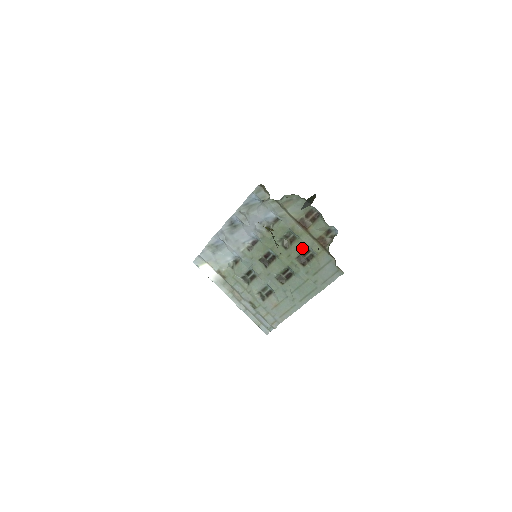
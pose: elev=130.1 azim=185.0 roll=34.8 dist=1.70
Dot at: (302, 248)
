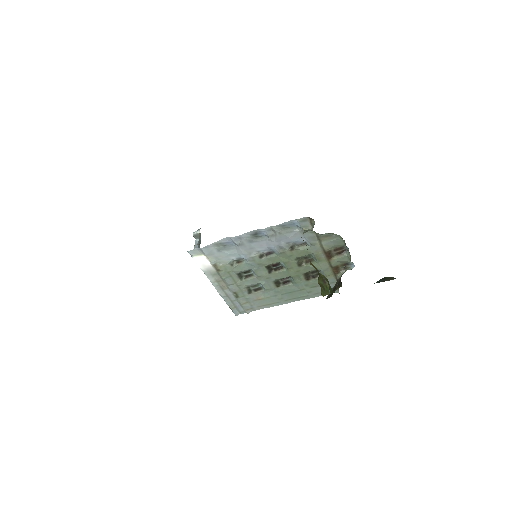
Dot at: (315, 269)
